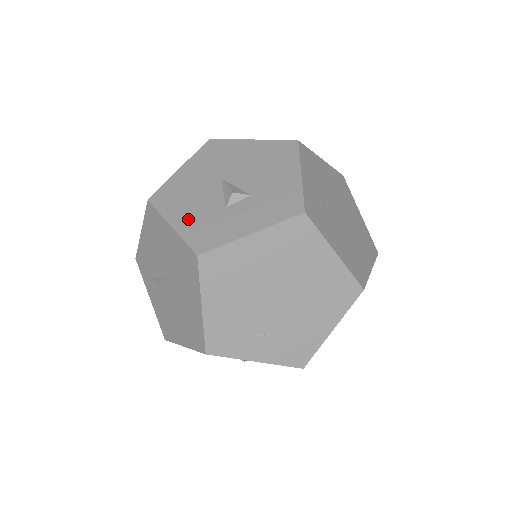
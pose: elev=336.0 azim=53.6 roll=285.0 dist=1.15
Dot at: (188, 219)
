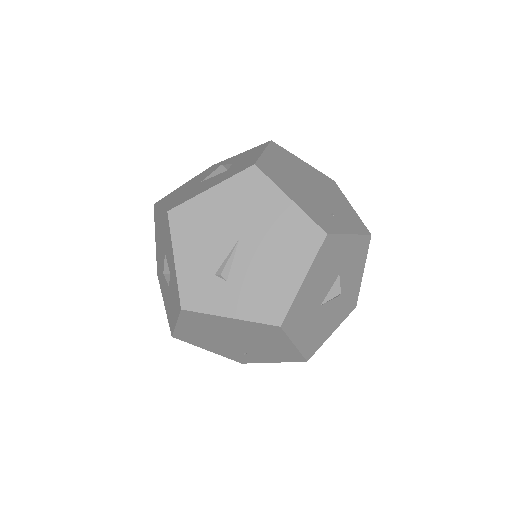
Dot at: (216, 182)
